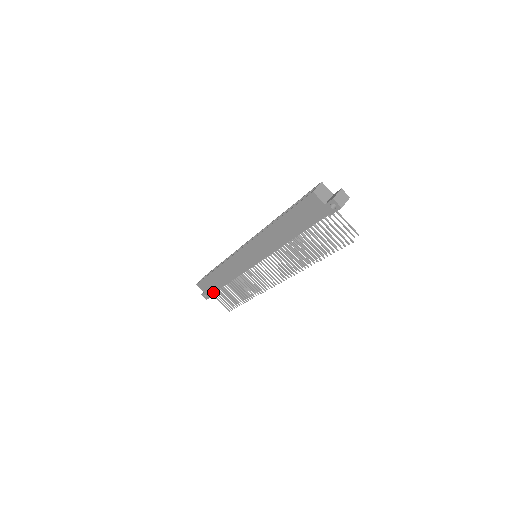
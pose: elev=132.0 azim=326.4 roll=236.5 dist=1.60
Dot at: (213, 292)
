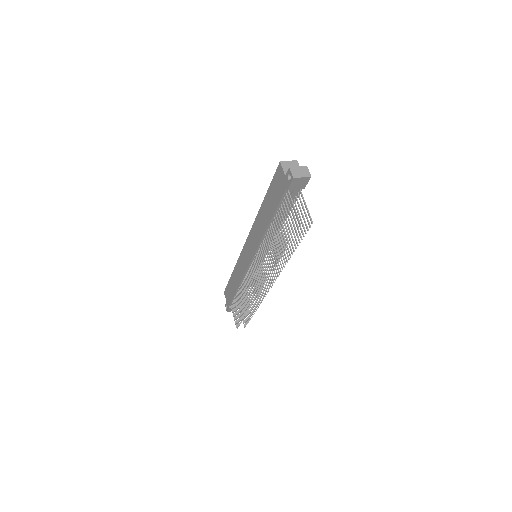
Dot at: (230, 302)
